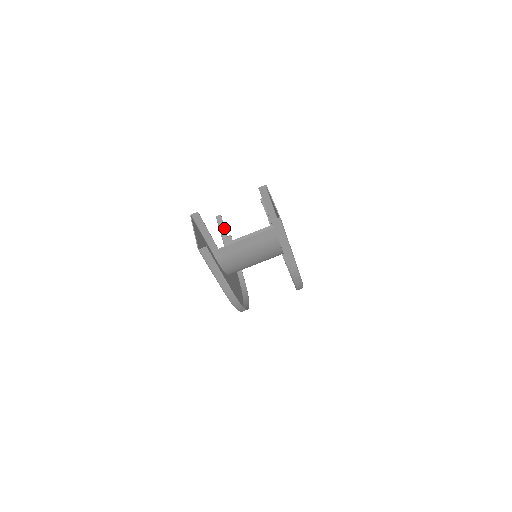
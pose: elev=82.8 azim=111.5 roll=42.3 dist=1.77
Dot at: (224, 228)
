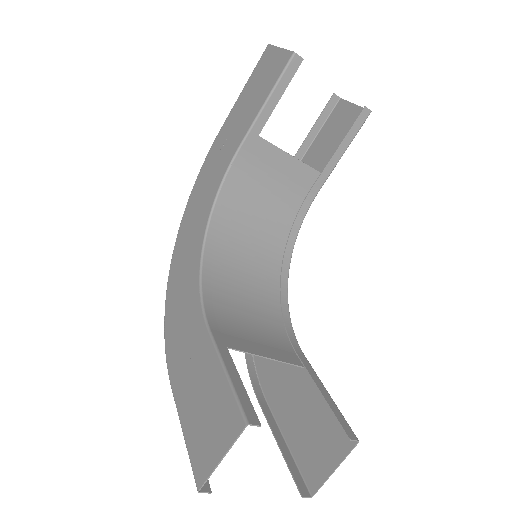
Dot at: (279, 99)
